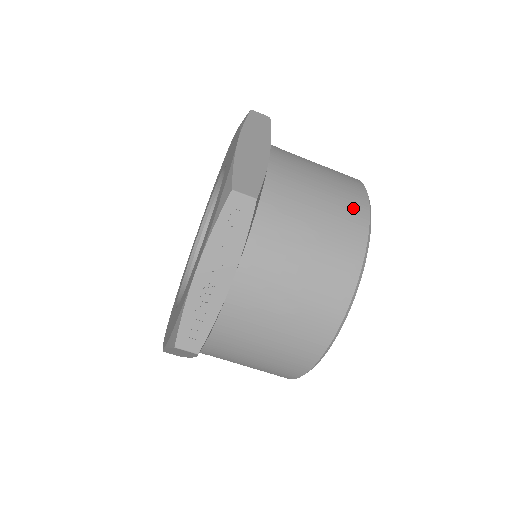
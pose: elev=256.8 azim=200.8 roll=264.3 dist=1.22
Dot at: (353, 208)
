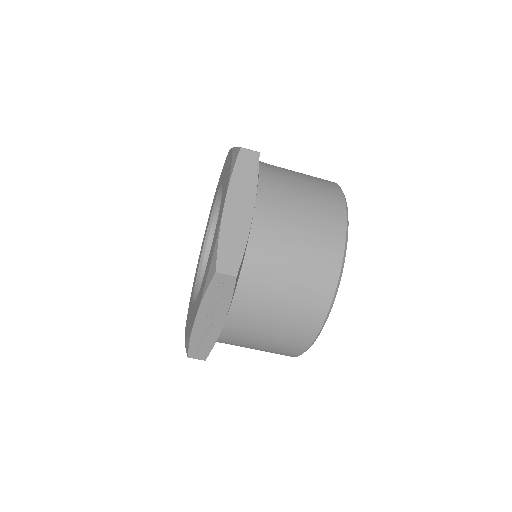
Dot at: (328, 253)
